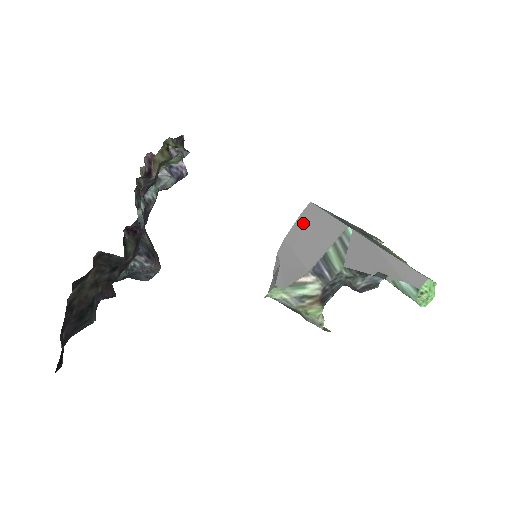
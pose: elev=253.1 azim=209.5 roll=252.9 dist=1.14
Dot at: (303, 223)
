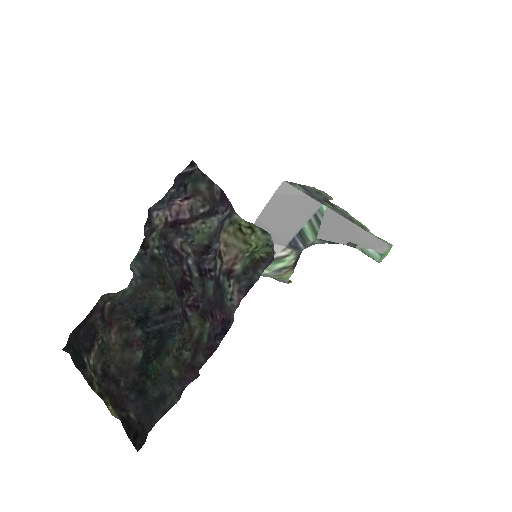
Dot at: (277, 202)
